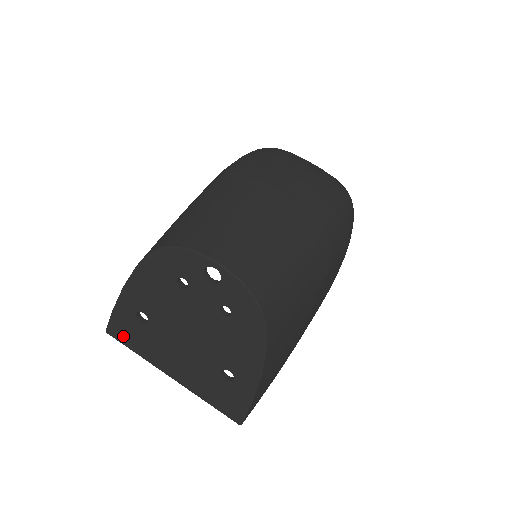
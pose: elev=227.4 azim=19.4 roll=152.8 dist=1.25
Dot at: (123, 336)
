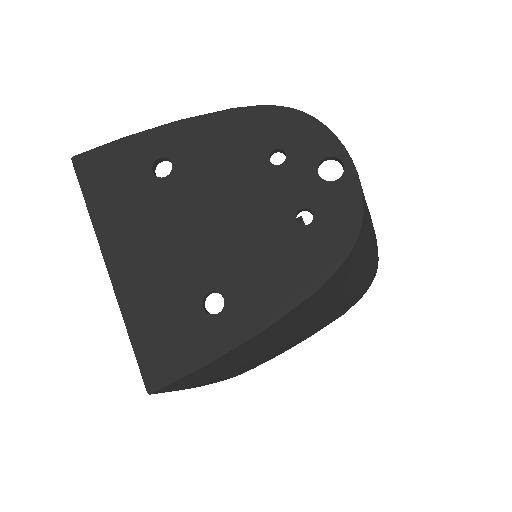
Dot at: (96, 176)
